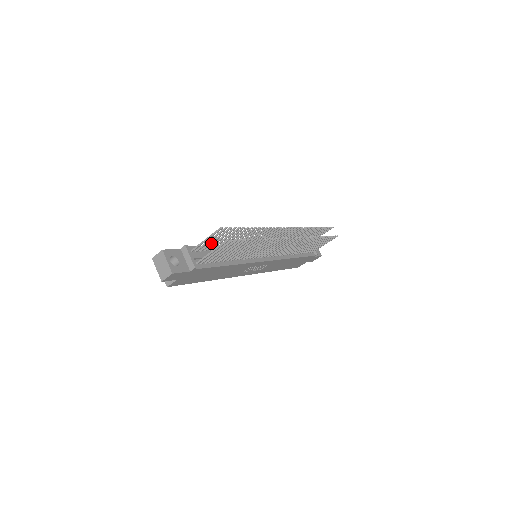
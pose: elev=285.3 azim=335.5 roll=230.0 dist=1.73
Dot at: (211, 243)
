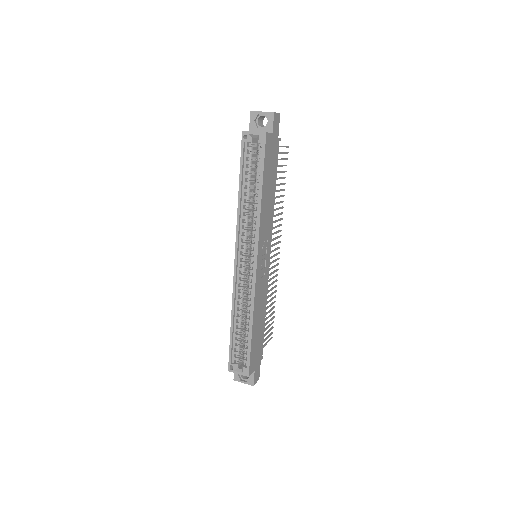
Dot at: occluded
